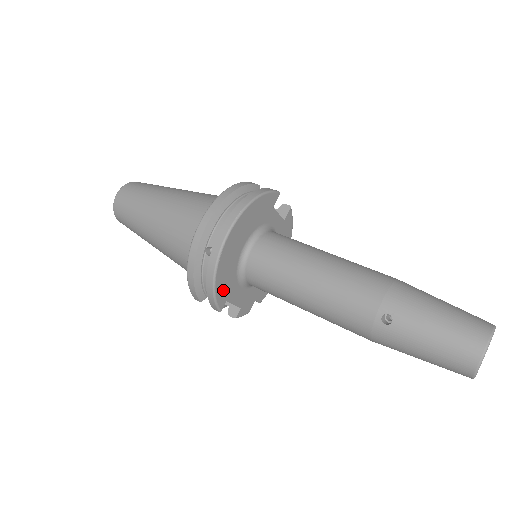
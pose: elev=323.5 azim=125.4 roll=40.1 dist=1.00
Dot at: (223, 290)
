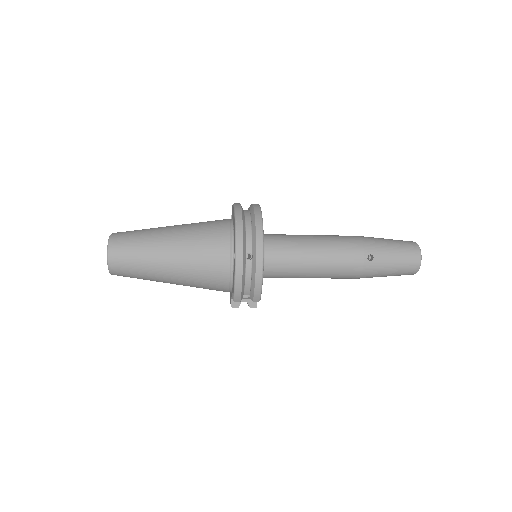
Dot at: occluded
